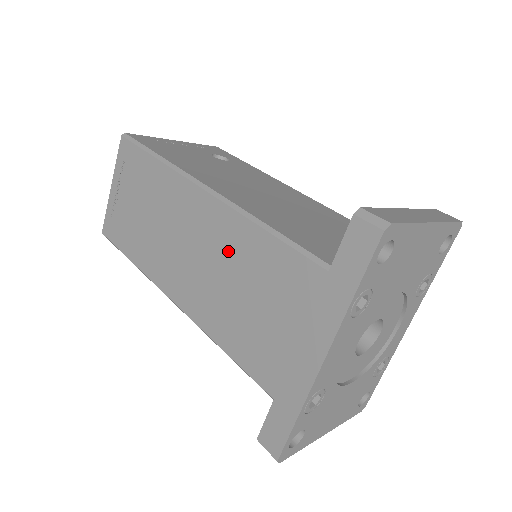
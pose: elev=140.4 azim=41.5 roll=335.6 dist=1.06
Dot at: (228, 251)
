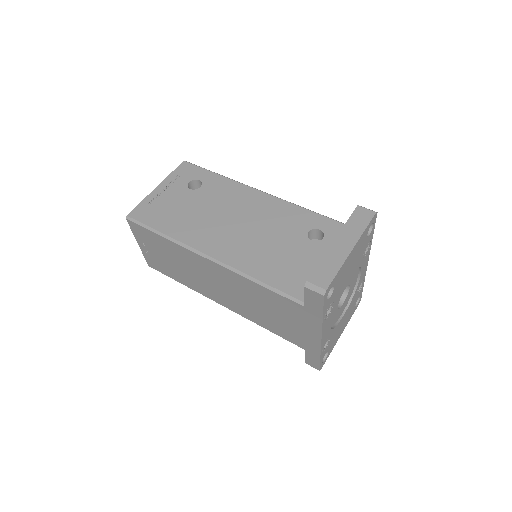
Dot at: (242, 289)
